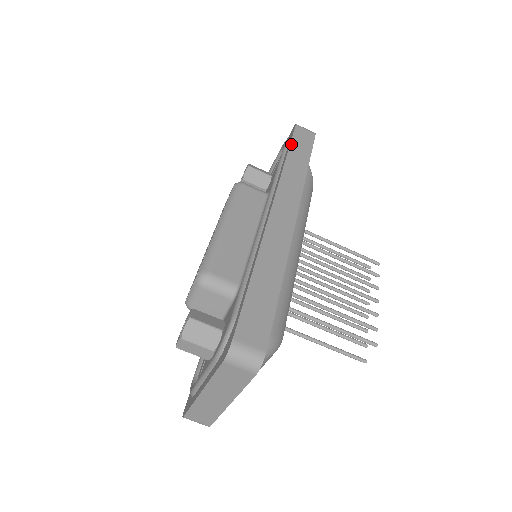
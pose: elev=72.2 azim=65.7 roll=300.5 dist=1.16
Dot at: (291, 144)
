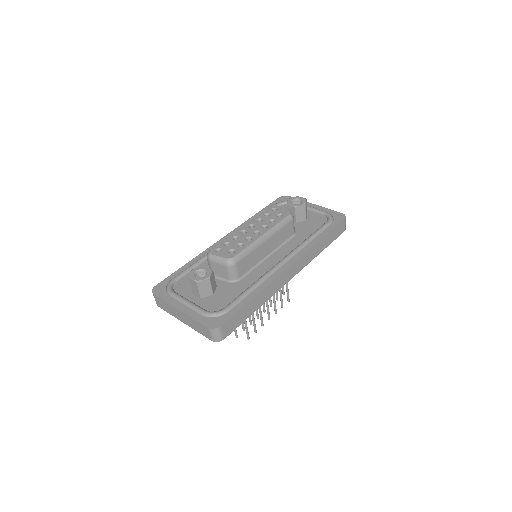
Dot at: (331, 231)
